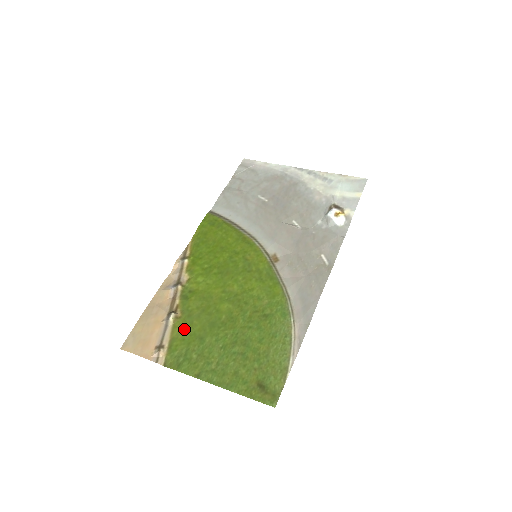
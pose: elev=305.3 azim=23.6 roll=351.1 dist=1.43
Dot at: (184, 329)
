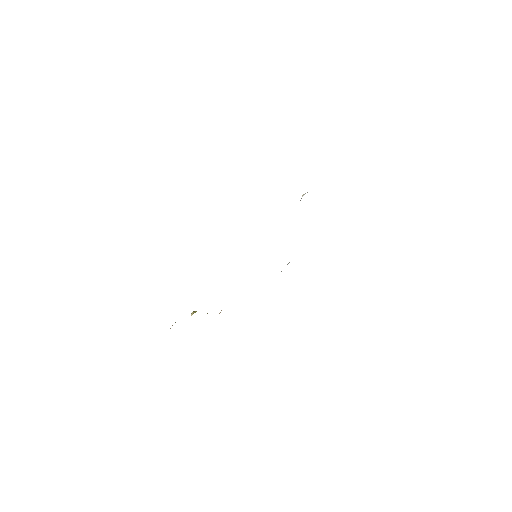
Dot at: occluded
